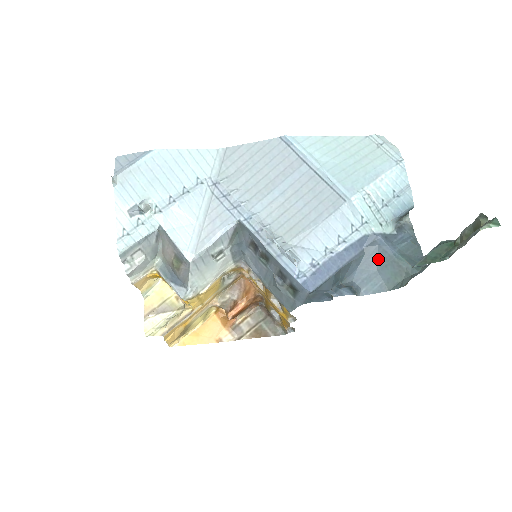
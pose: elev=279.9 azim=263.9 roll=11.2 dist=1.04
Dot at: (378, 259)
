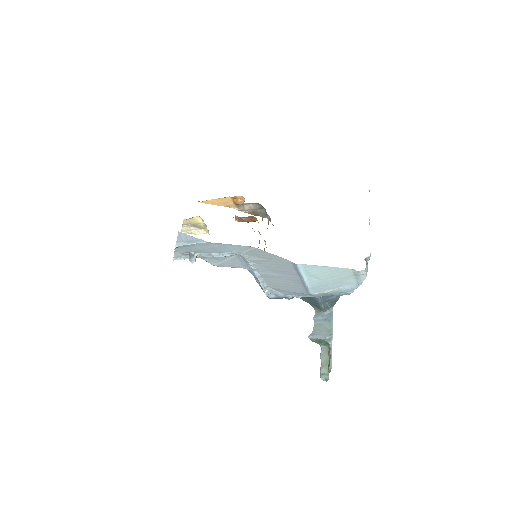
Dot at: (312, 300)
